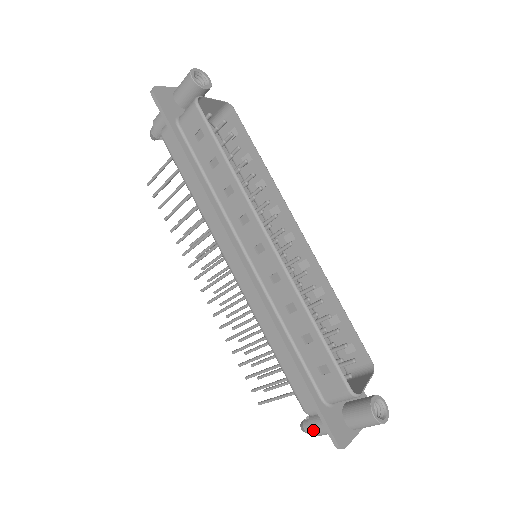
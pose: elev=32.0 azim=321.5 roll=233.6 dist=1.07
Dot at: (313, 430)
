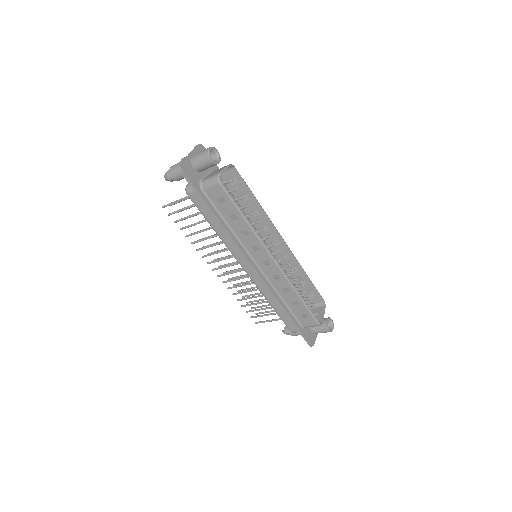
Dot at: (292, 335)
